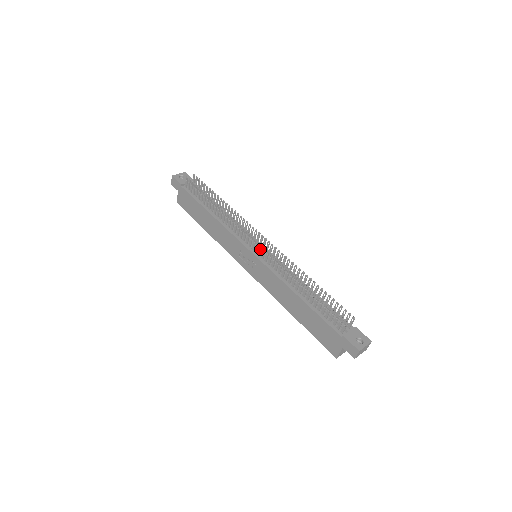
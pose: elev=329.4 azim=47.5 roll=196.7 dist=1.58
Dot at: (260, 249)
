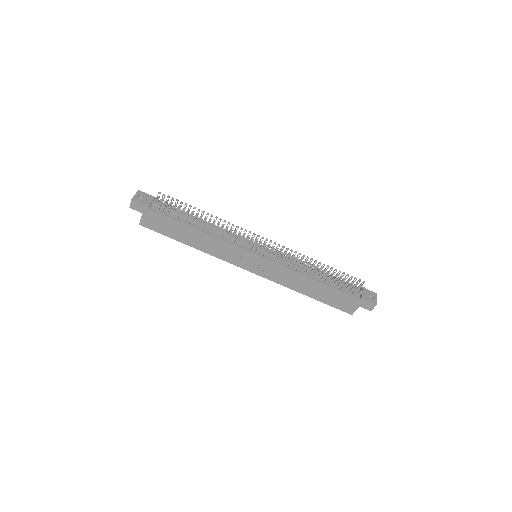
Dot at: (268, 251)
